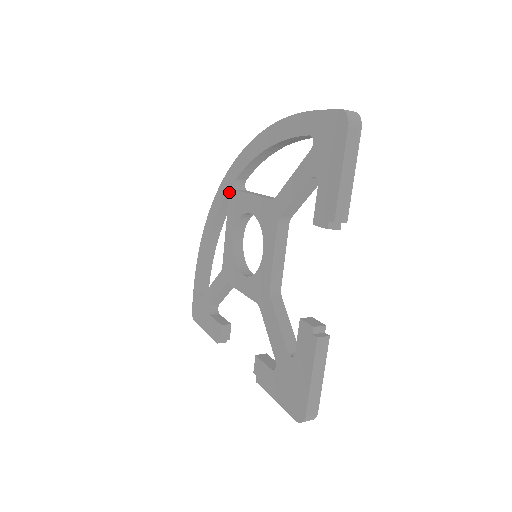
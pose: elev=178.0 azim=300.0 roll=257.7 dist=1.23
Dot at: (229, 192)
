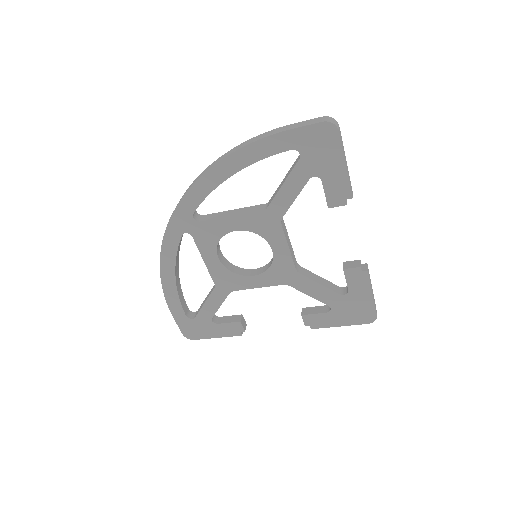
Dot at: (188, 227)
